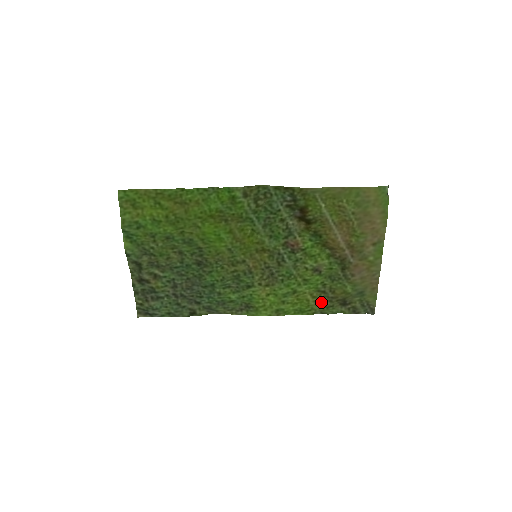
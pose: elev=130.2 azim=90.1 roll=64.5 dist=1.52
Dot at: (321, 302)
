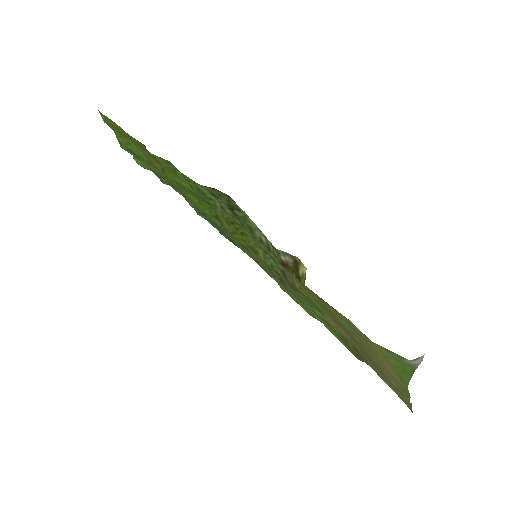
Dot at: (346, 345)
